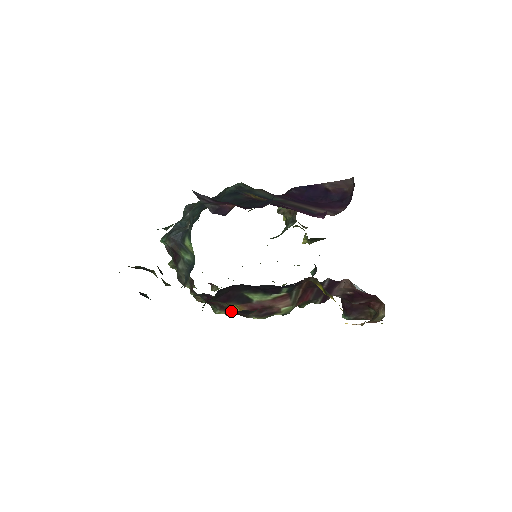
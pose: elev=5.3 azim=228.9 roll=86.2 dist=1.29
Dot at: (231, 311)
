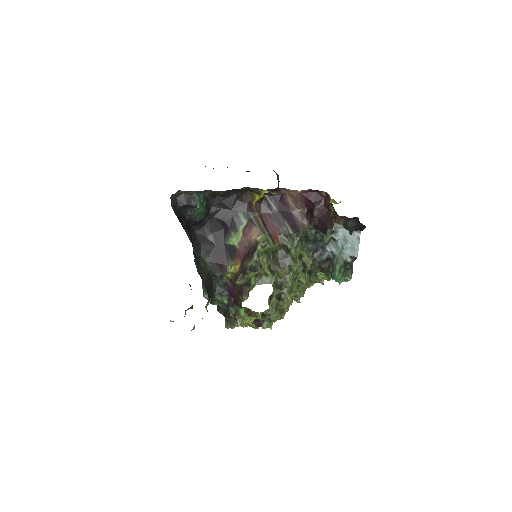
Dot at: (178, 202)
